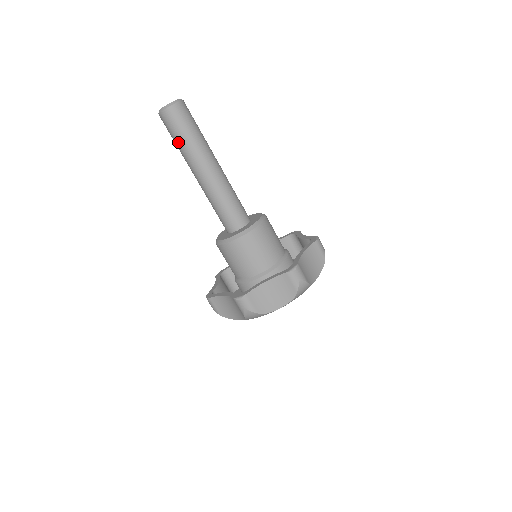
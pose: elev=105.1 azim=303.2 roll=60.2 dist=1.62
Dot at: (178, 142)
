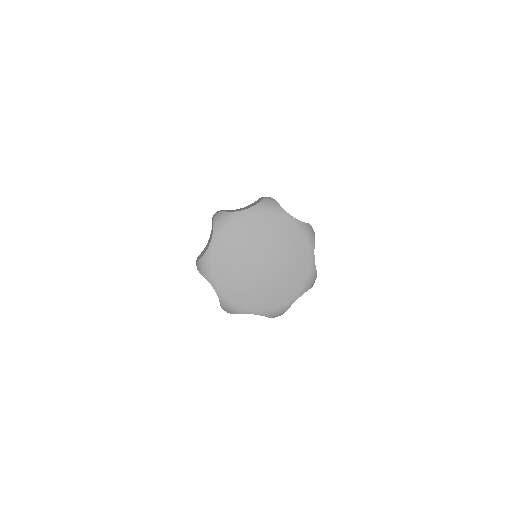
Dot at: occluded
